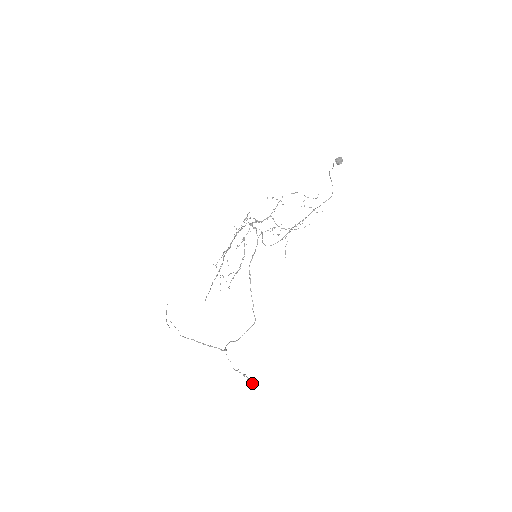
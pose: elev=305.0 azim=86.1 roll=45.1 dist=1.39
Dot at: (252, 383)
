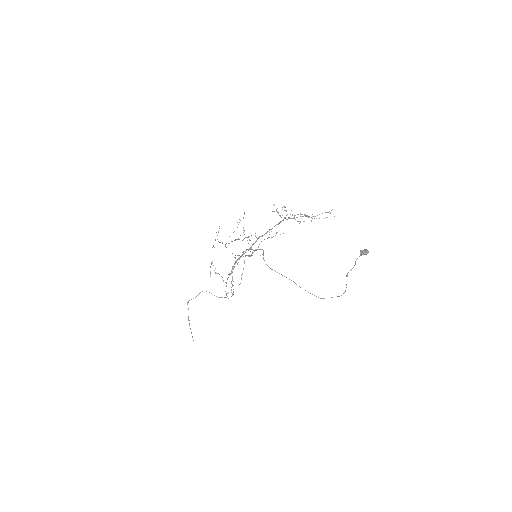
Dot at: (248, 243)
